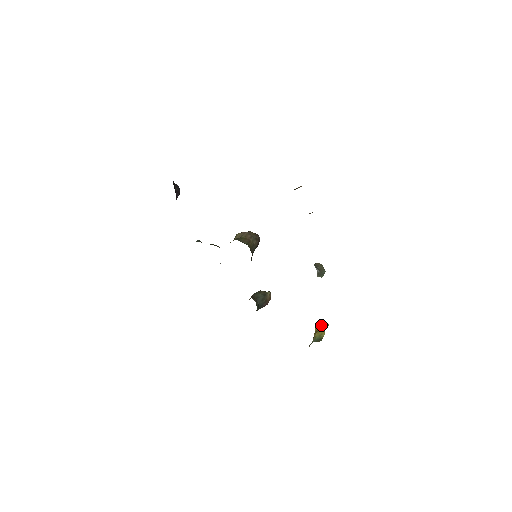
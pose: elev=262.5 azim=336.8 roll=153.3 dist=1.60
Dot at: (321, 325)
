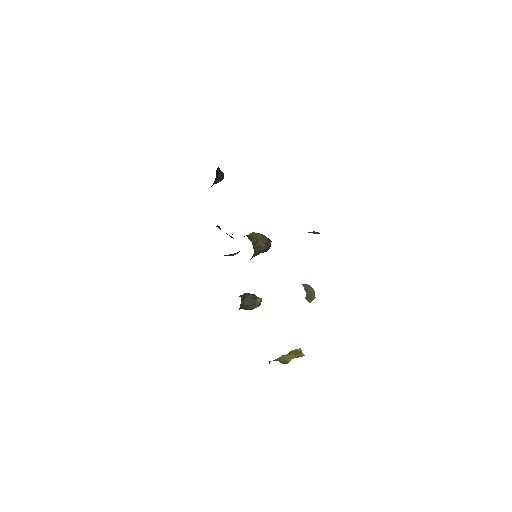
Dot at: (296, 351)
